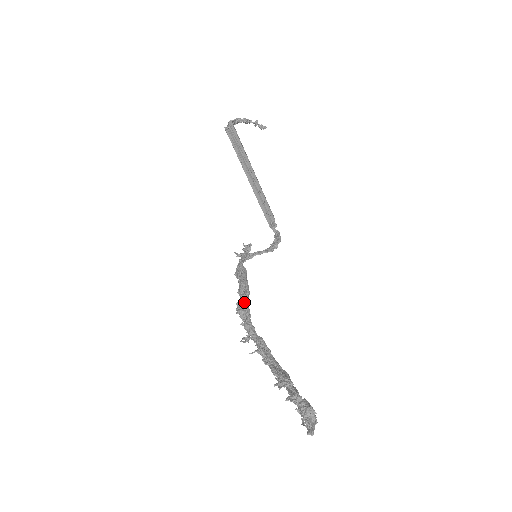
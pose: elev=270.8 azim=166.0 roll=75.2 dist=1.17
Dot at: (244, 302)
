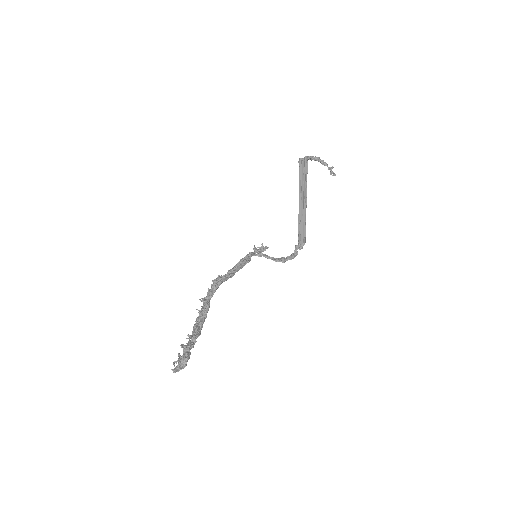
Dot at: (222, 278)
